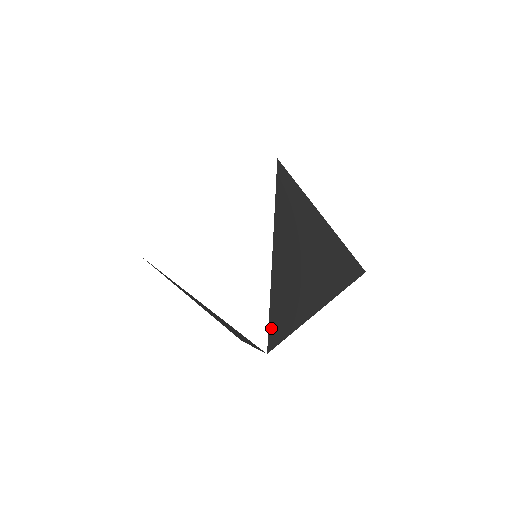
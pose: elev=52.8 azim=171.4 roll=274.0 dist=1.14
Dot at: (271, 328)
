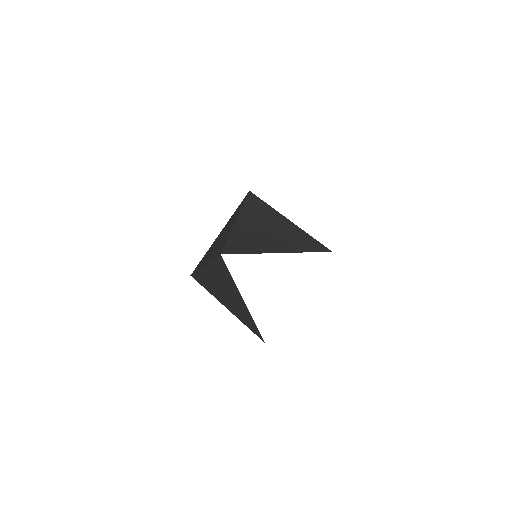
Dot at: occluded
